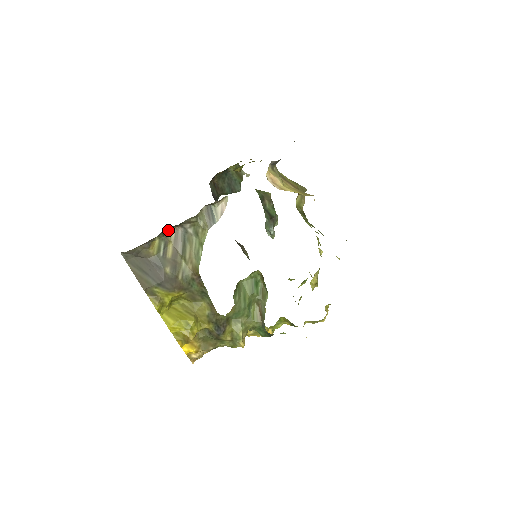
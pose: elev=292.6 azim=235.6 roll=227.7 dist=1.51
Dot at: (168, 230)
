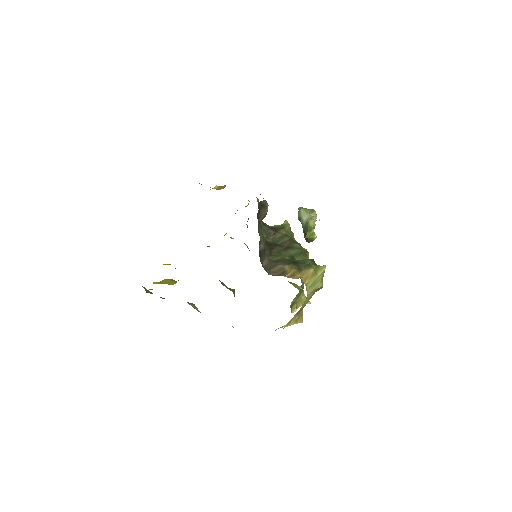
Dot at: occluded
